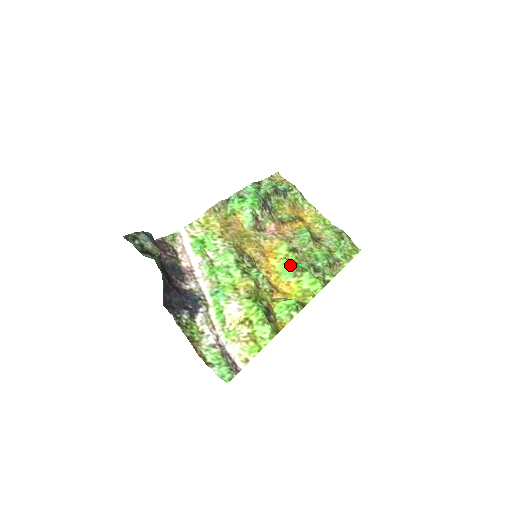
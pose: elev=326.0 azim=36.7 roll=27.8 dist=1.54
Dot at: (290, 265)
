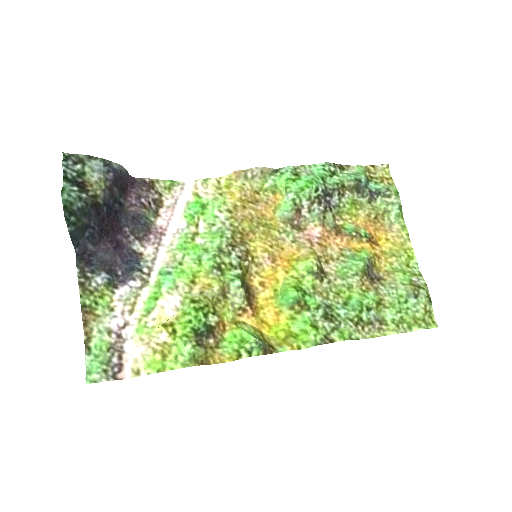
Dot at: (292, 291)
